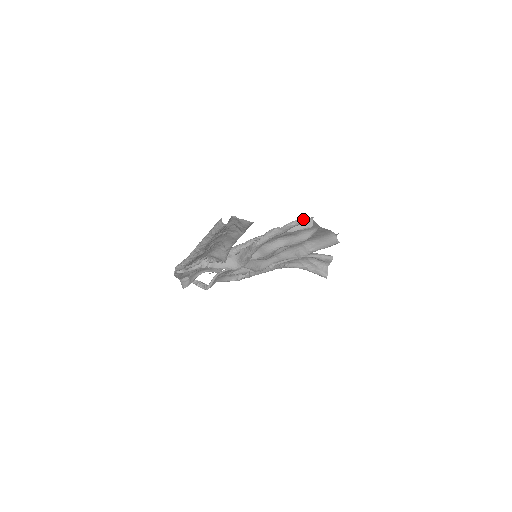
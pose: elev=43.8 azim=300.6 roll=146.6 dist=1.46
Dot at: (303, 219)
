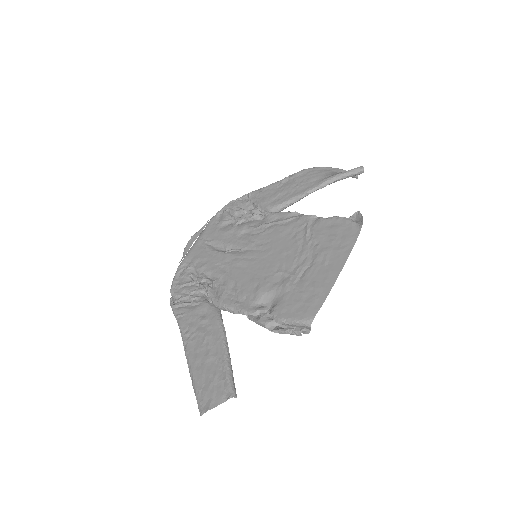
Dot at: (297, 335)
